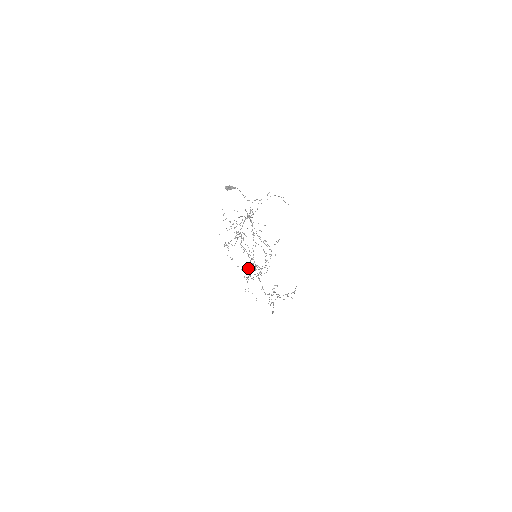
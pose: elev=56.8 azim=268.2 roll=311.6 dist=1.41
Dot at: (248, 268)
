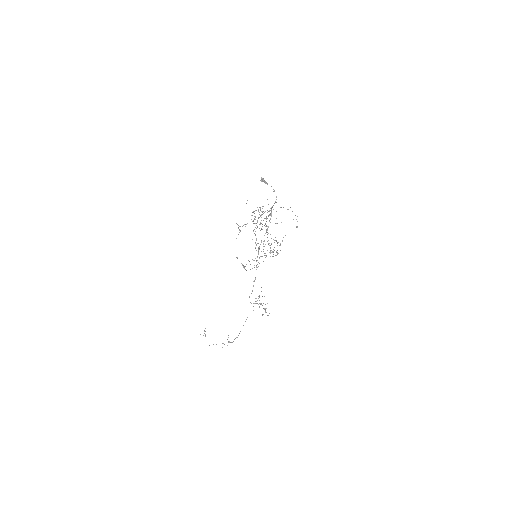
Dot at: (255, 248)
